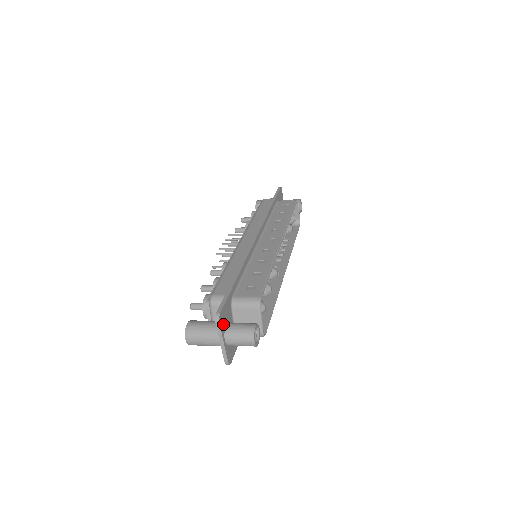
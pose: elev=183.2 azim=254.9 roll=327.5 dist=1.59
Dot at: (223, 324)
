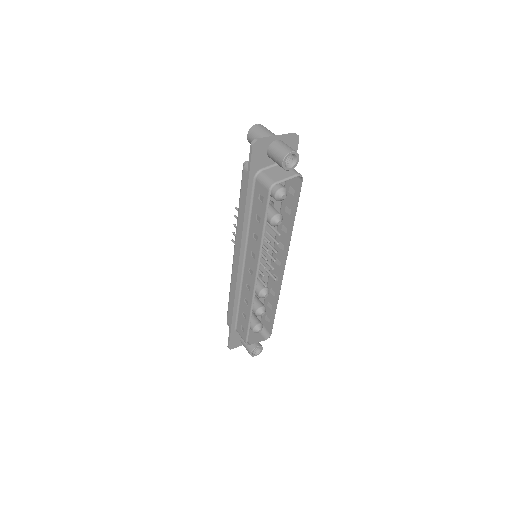
Dot at: (237, 344)
